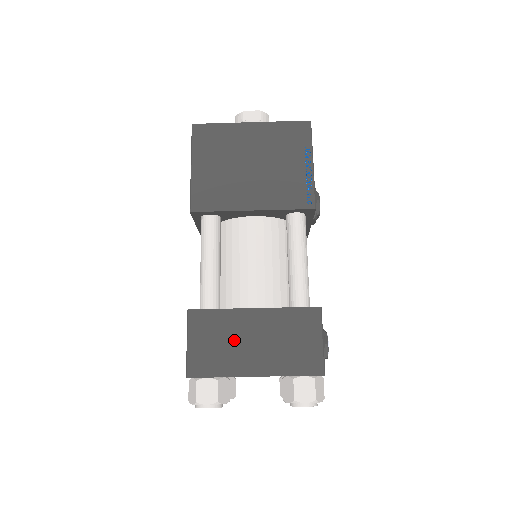
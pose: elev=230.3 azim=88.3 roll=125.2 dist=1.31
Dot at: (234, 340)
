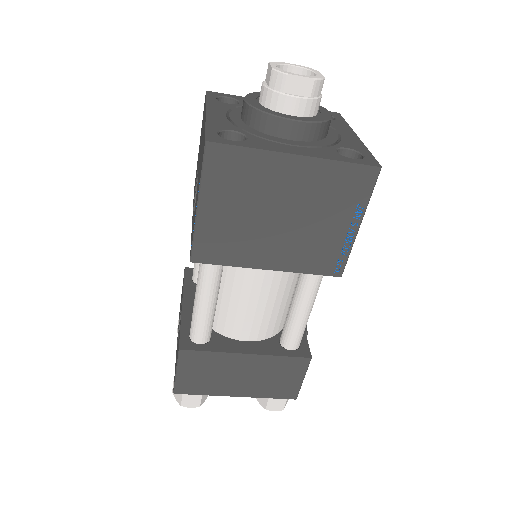
Dot at: (222, 374)
